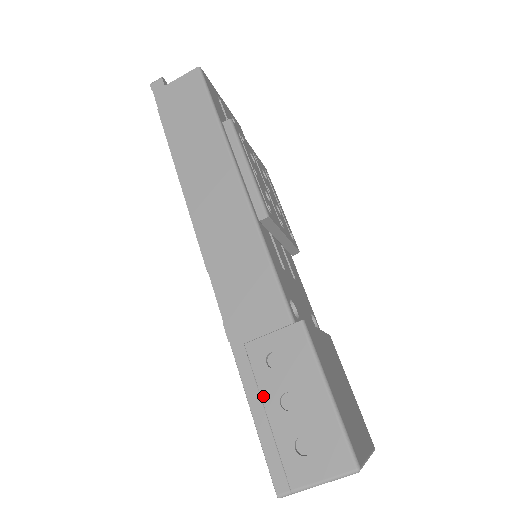
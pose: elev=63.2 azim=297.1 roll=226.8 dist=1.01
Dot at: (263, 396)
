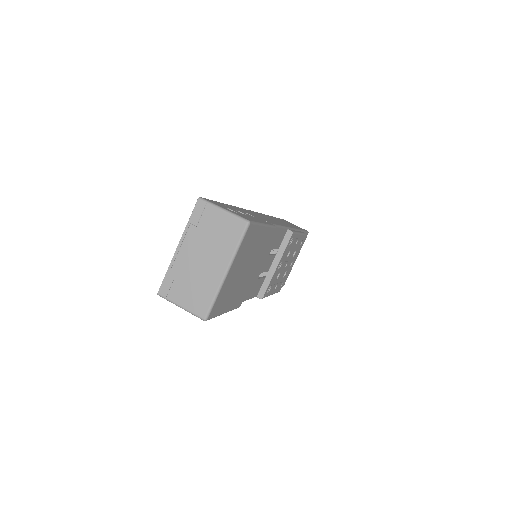
Dot at: (232, 207)
